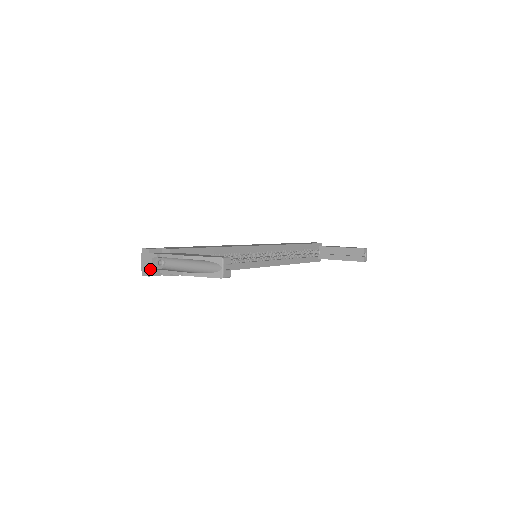
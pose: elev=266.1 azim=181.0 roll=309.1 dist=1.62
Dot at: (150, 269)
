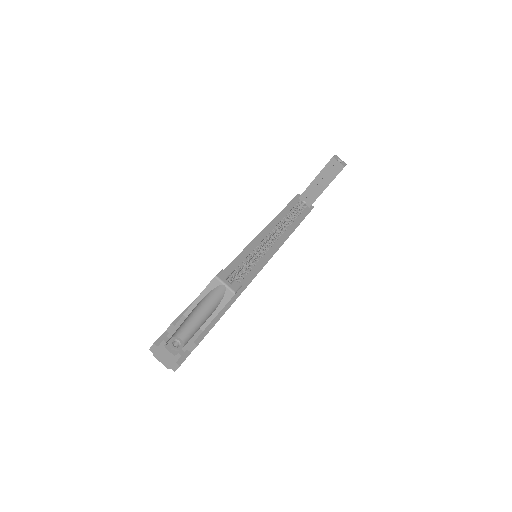
Dot at: (173, 359)
